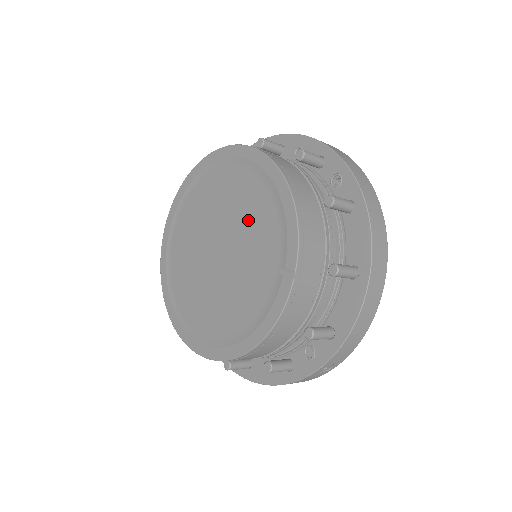
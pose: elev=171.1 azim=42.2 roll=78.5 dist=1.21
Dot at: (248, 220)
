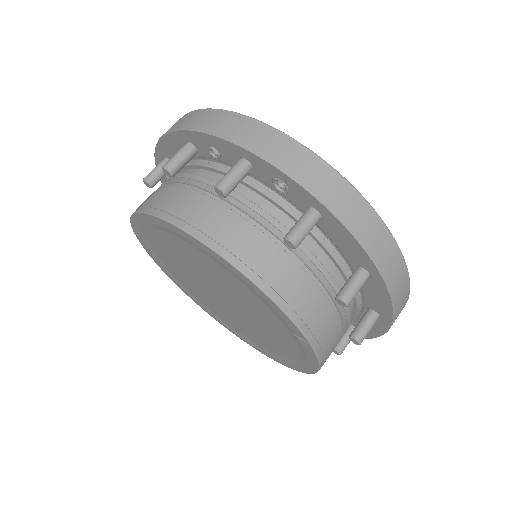
Dot at: (225, 284)
